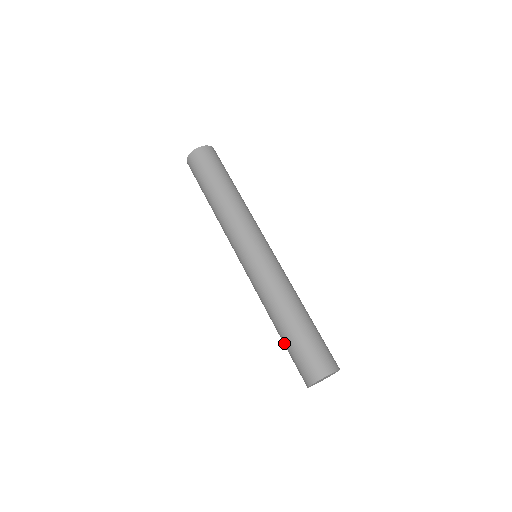
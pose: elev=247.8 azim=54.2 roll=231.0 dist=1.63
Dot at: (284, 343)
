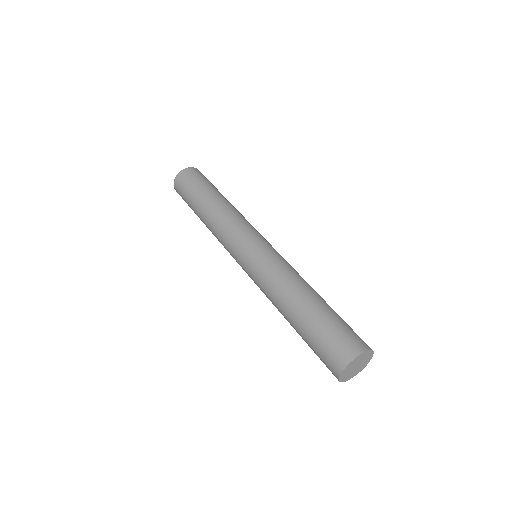
Dot at: occluded
